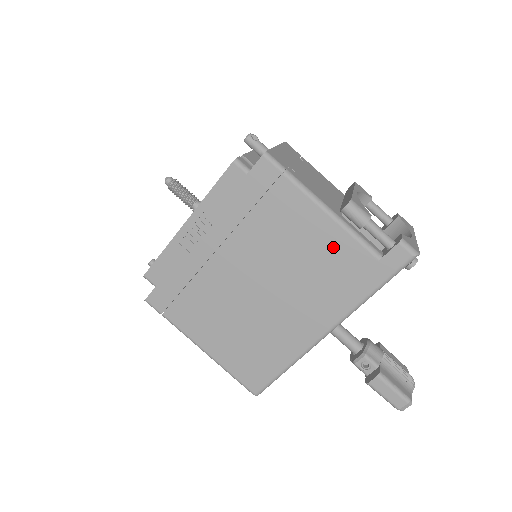
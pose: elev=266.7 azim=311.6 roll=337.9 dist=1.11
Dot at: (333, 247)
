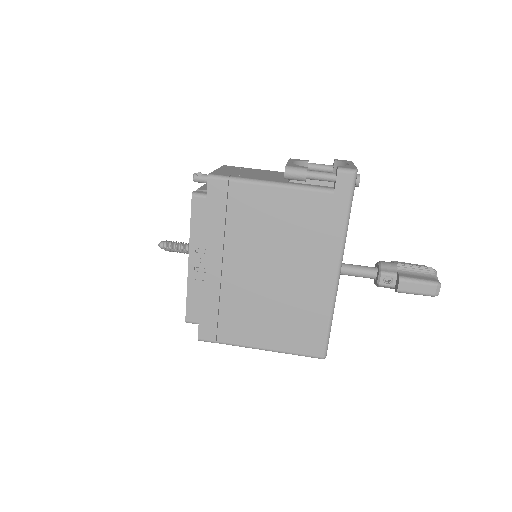
Dot at: (297, 206)
